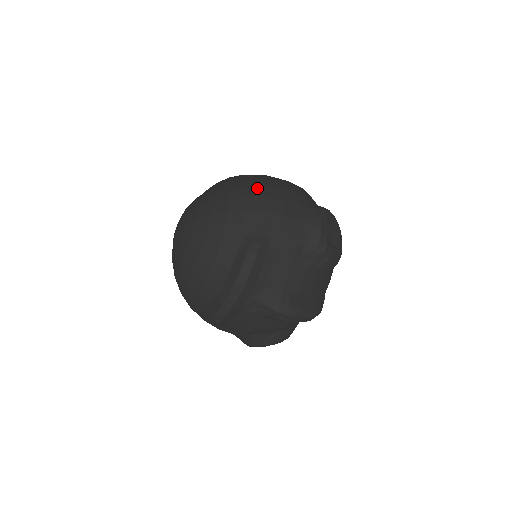
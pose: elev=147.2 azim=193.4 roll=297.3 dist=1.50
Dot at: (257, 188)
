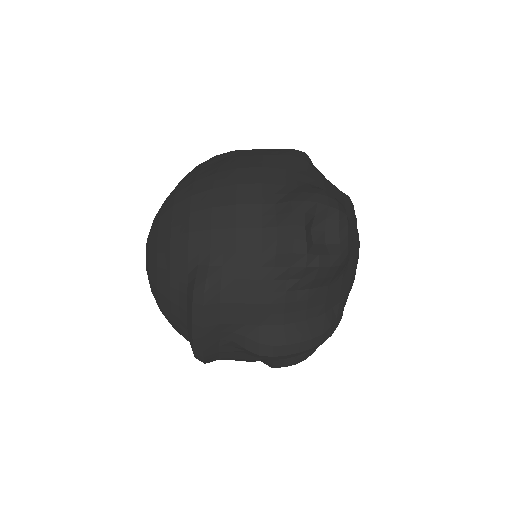
Dot at: (205, 192)
